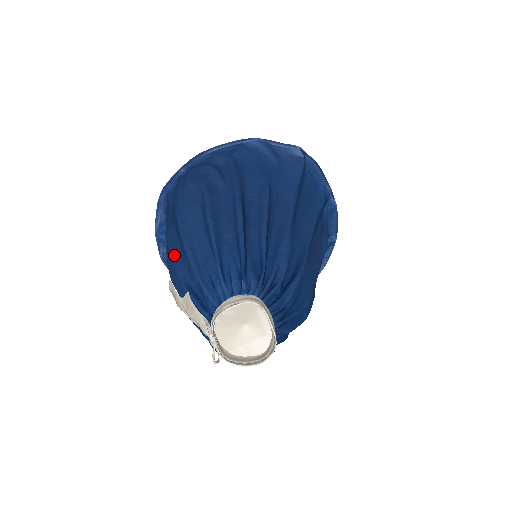
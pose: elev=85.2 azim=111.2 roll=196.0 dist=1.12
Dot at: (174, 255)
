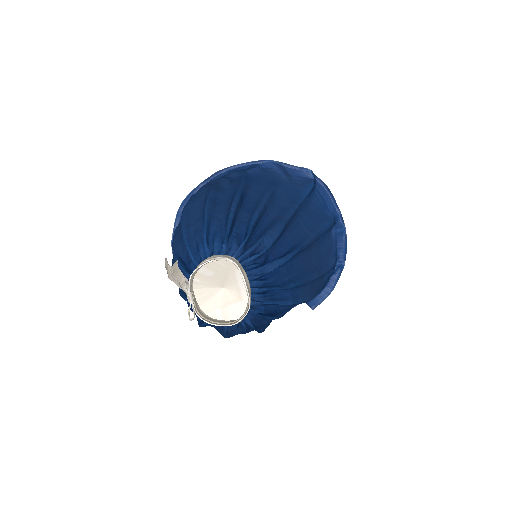
Dot at: (175, 239)
